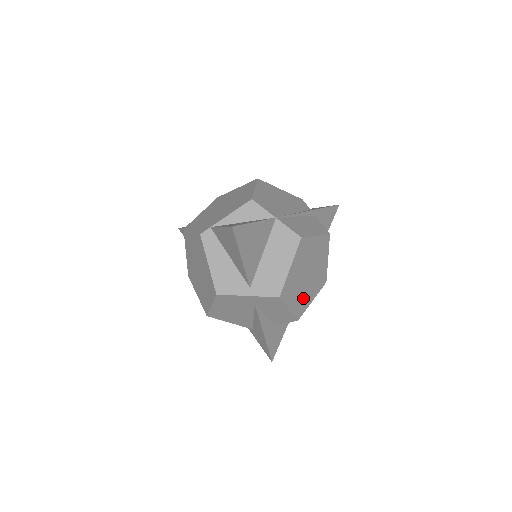
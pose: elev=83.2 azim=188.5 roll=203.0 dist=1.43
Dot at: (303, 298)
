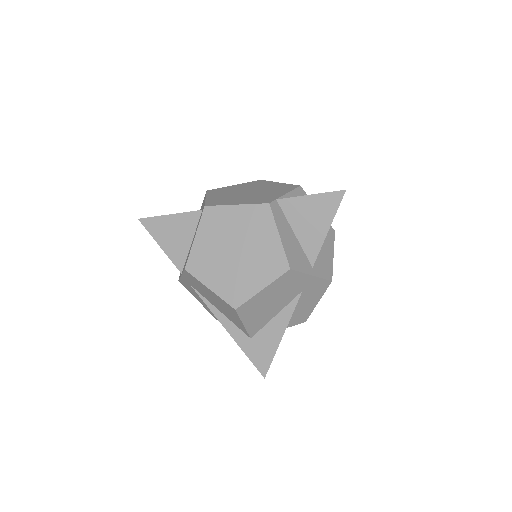
Dot at: occluded
